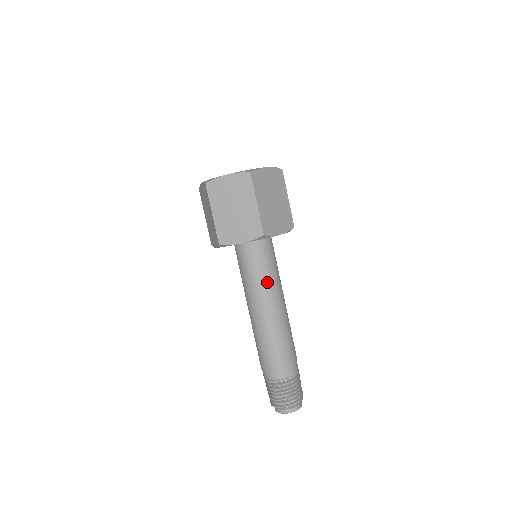
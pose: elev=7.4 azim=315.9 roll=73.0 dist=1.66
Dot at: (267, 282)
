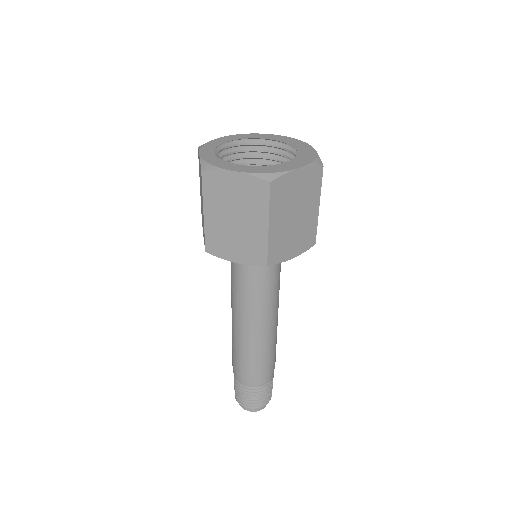
Dot at: (278, 289)
